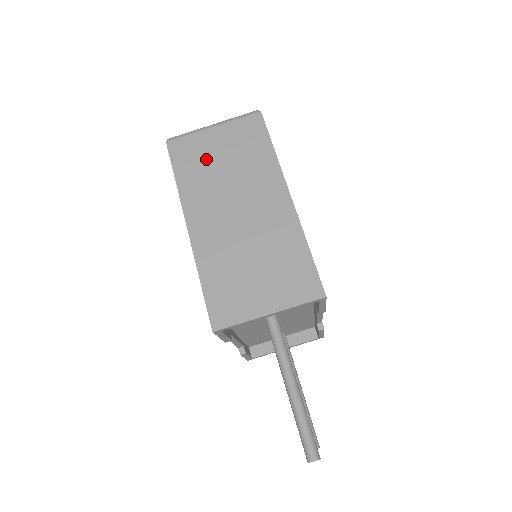
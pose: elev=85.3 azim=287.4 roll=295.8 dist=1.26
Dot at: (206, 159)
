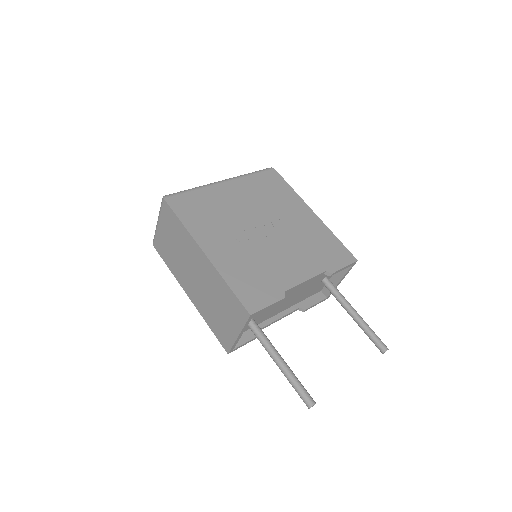
Dot at: (168, 248)
